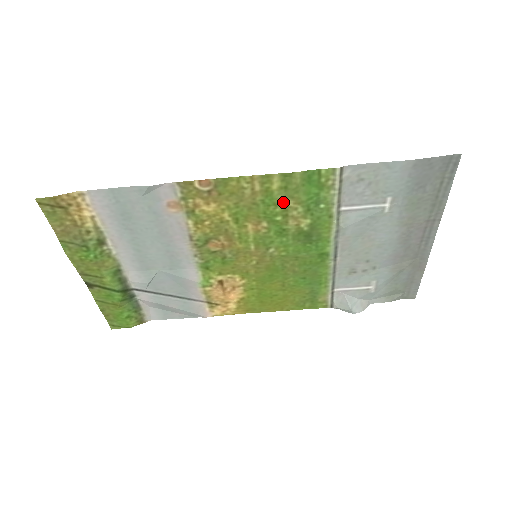
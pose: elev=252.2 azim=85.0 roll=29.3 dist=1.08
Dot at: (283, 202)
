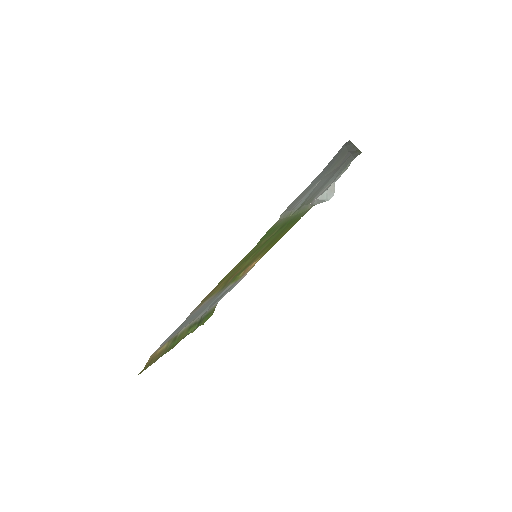
Dot at: (256, 248)
